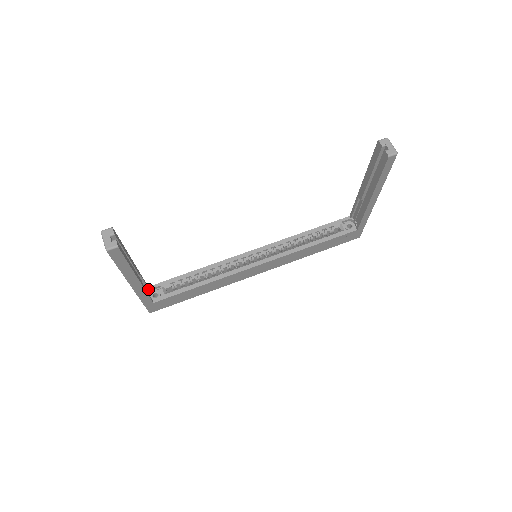
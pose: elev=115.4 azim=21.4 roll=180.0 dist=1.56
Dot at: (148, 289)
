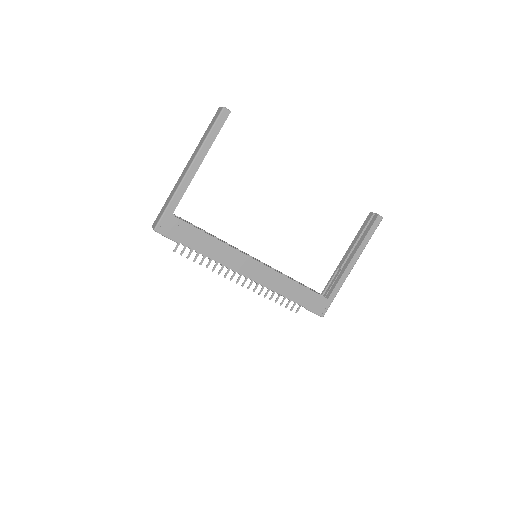
Dot at: occluded
